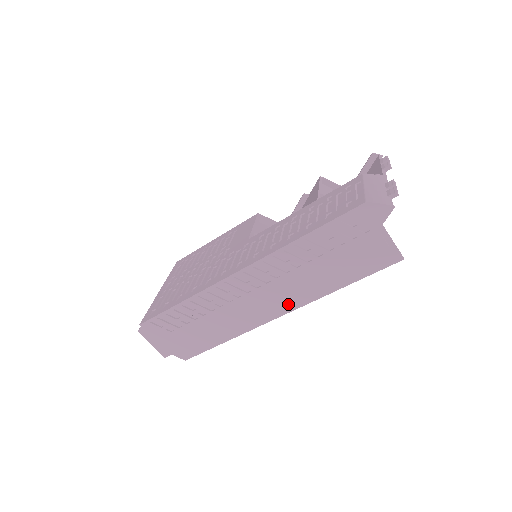
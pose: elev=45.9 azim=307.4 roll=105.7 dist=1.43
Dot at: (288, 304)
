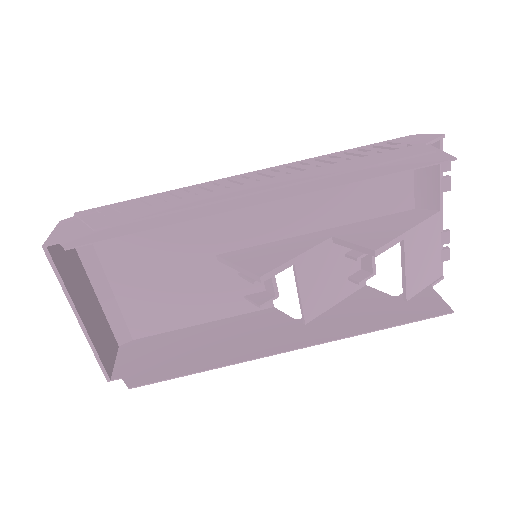
Dot at: (281, 194)
